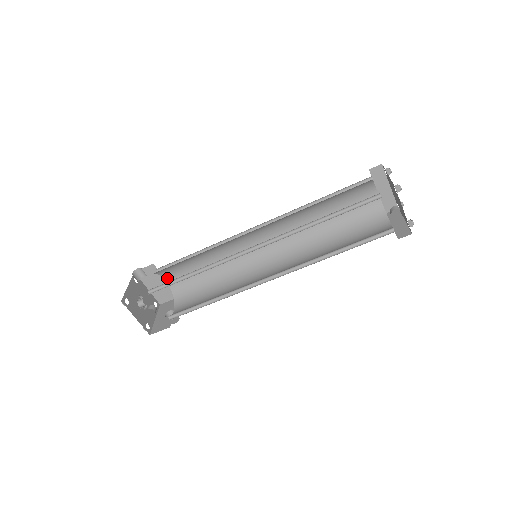
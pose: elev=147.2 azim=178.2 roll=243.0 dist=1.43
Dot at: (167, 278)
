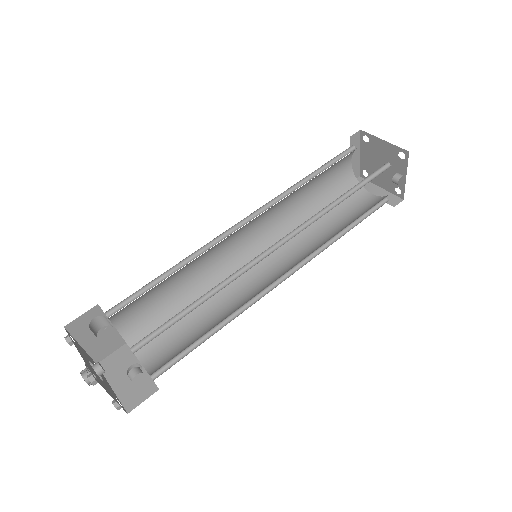
Dot at: (116, 320)
